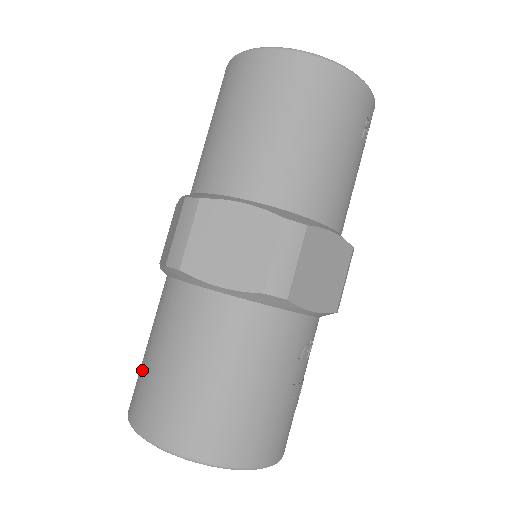
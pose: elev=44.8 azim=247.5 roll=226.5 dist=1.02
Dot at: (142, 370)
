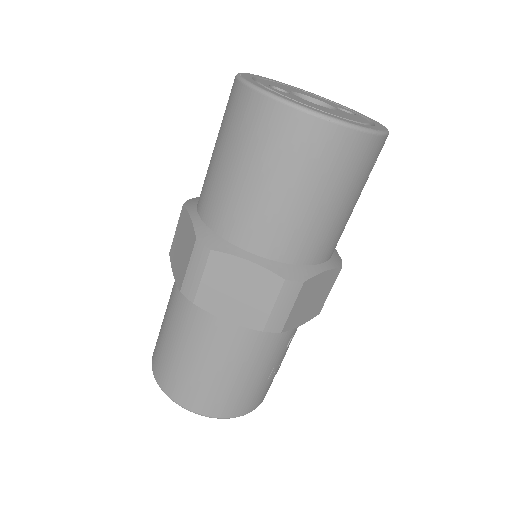
Dot at: (162, 347)
